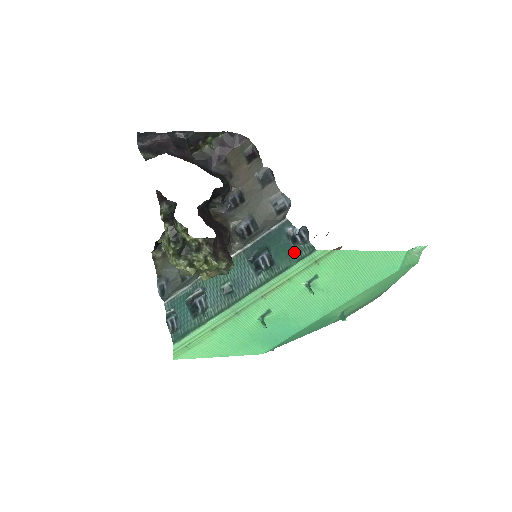
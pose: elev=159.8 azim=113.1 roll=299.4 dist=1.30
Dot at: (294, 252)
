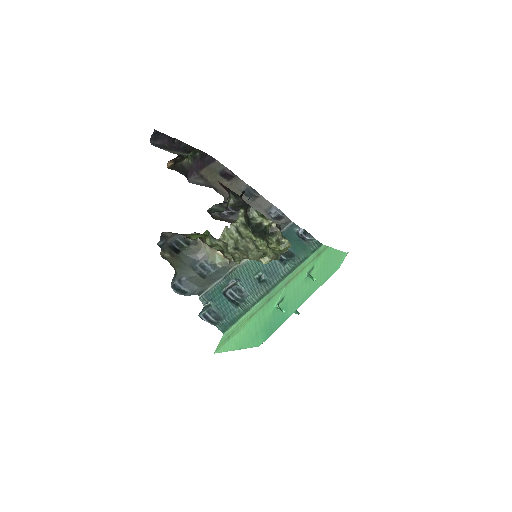
Dot at: (307, 246)
